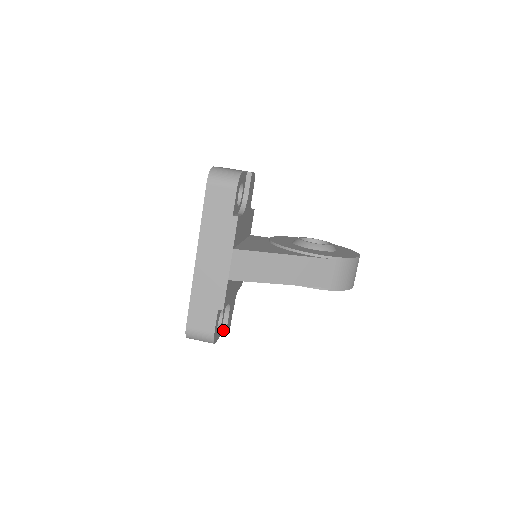
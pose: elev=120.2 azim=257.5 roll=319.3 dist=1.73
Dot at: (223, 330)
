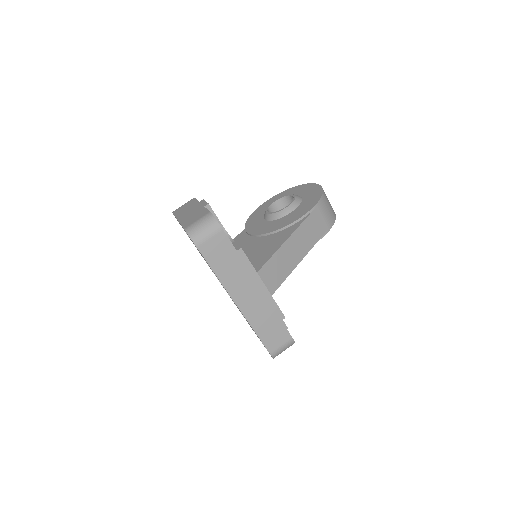
Dot at: occluded
